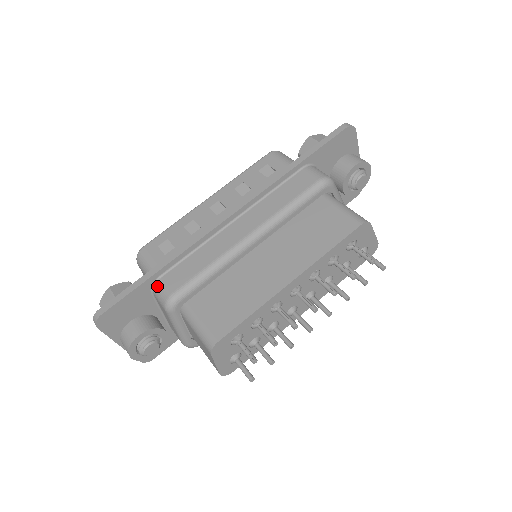
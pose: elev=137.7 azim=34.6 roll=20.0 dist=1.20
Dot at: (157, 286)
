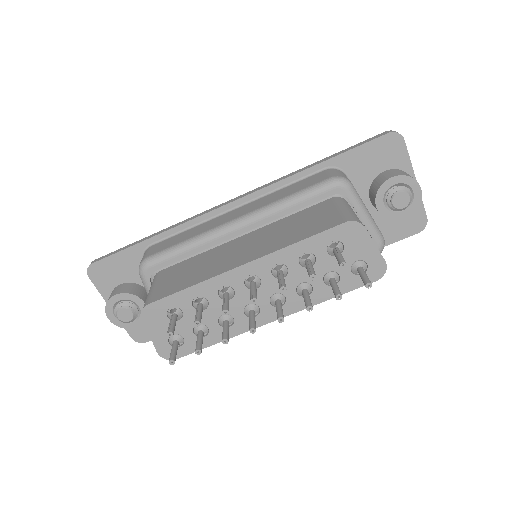
Dot at: (145, 252)
